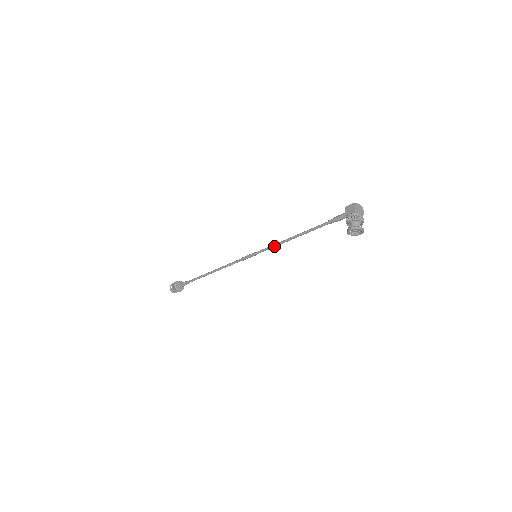
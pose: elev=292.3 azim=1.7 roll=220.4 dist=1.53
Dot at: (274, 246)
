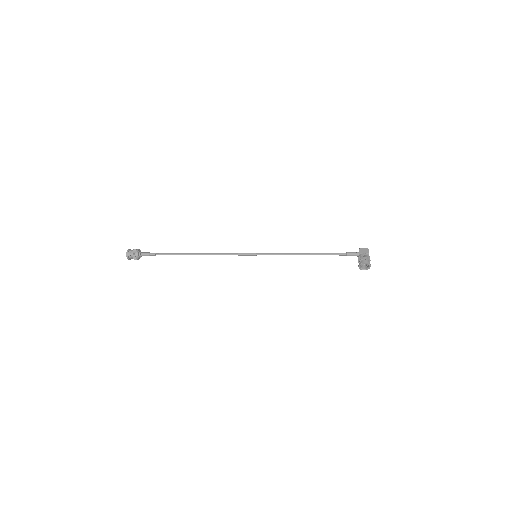
Dot at: (280, 254)
